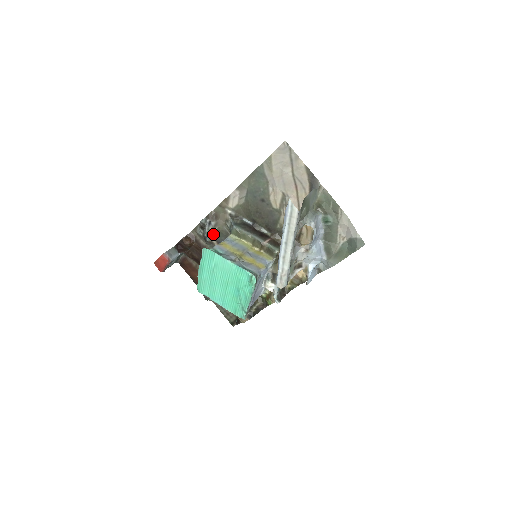
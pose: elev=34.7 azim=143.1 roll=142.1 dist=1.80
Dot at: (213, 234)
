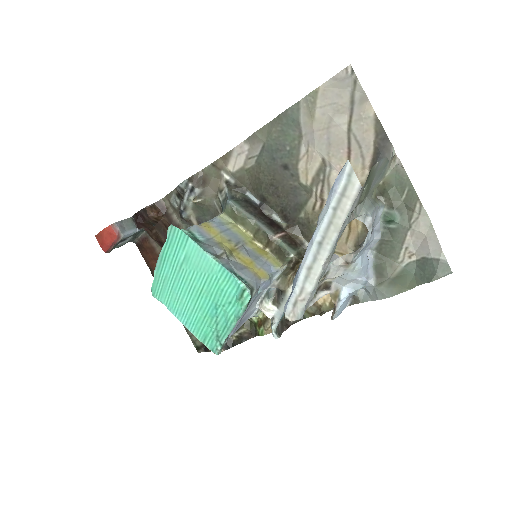
Dot at: (194, 208)
